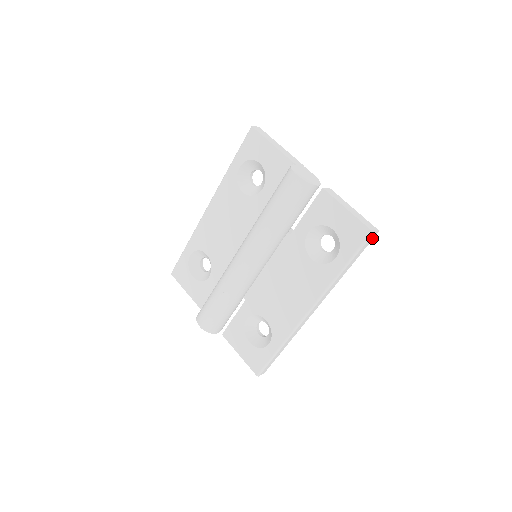
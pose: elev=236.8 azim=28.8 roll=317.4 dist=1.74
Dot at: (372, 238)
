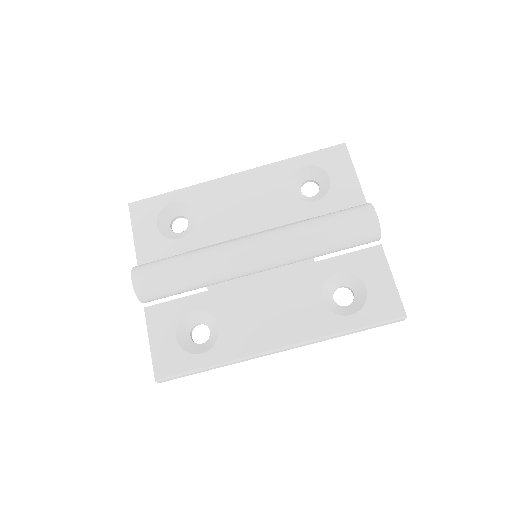
Dot at: (395, 321)
